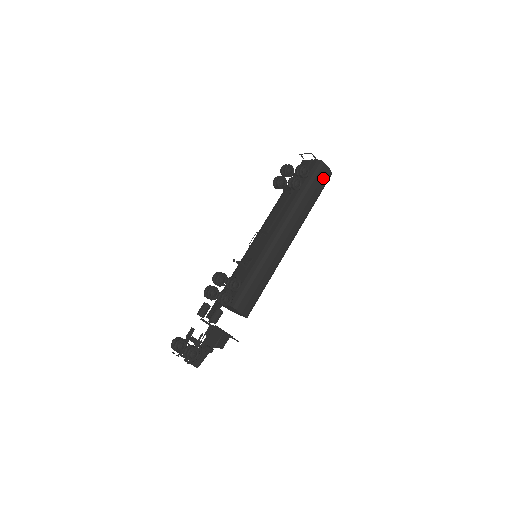
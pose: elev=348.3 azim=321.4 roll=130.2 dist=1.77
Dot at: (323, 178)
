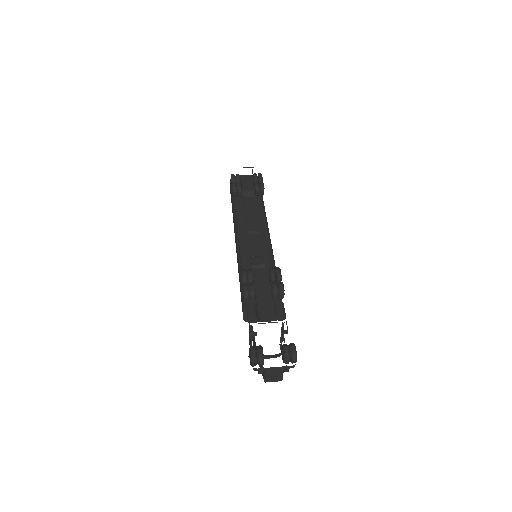
Dot at: occluded
